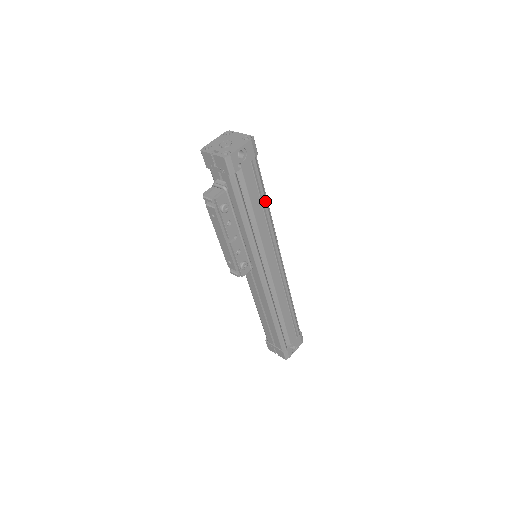
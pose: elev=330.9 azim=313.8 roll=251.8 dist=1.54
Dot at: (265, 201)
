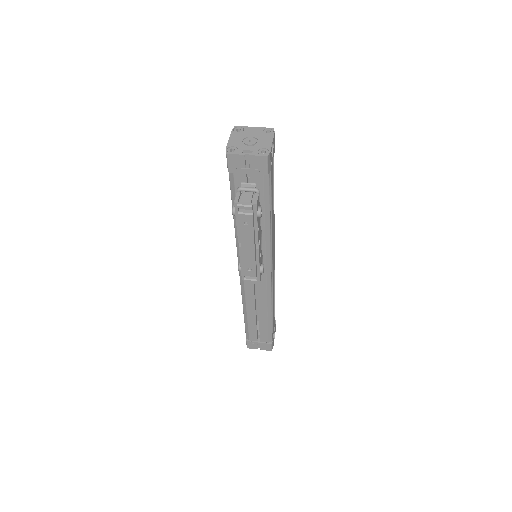
Dot at: occluded
